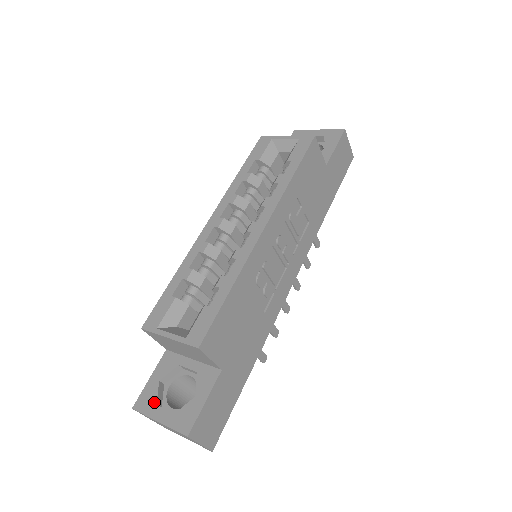
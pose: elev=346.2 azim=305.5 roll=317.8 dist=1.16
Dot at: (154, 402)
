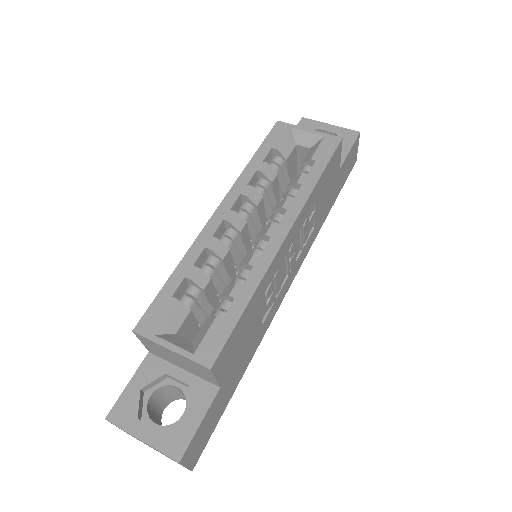
Dot at: (134, 415)
